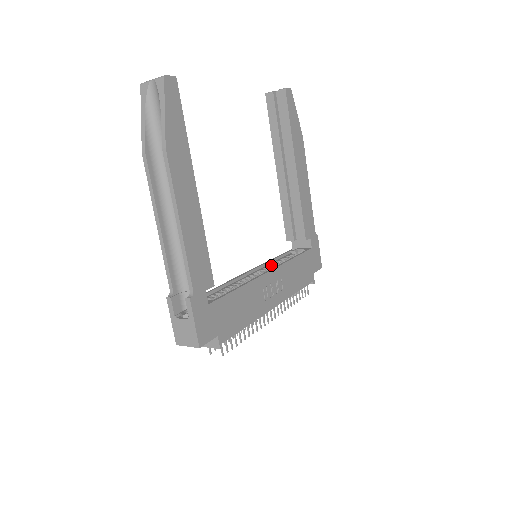
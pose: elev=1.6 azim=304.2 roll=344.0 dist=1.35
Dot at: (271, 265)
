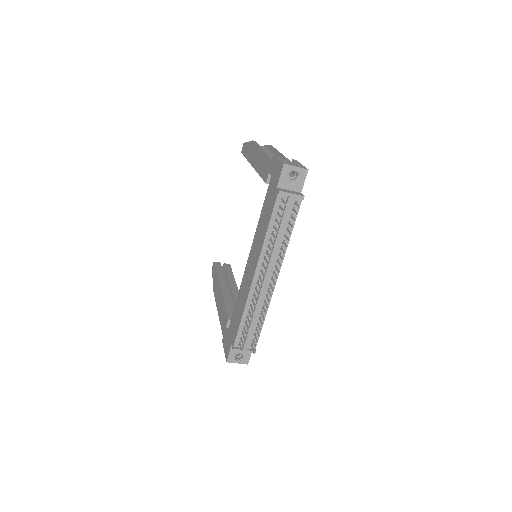
Dot at: occluded
